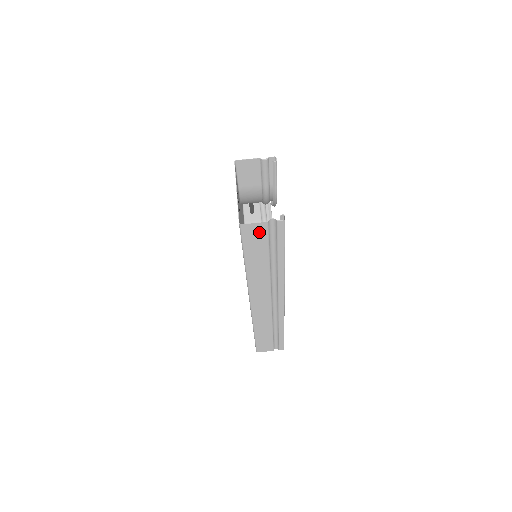
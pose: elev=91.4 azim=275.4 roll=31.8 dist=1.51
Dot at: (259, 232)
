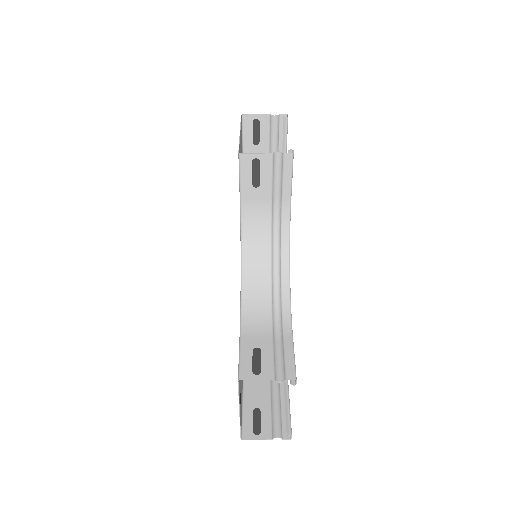
Dot at: (262, 423)
